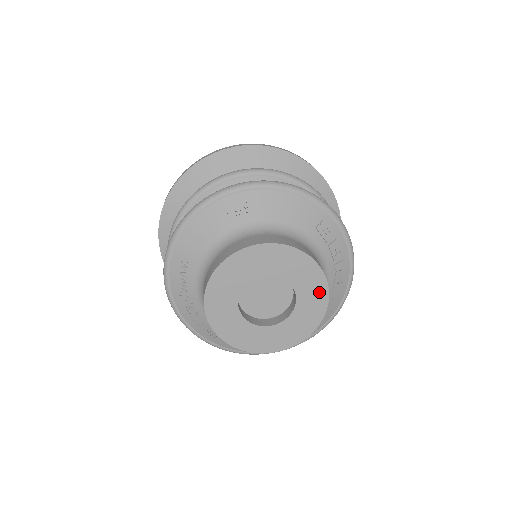
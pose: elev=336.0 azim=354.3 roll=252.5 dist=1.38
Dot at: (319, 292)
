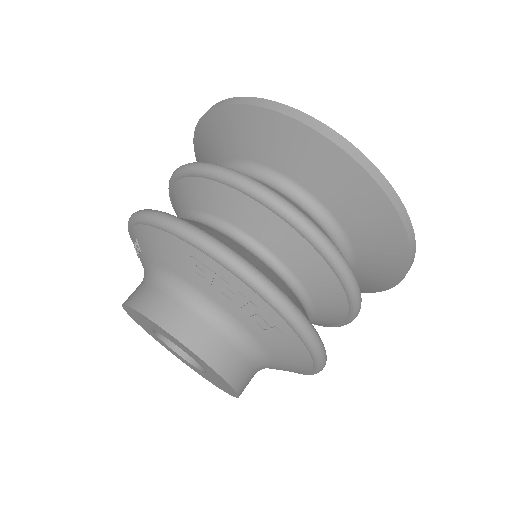
Dot at: (197, 358)
